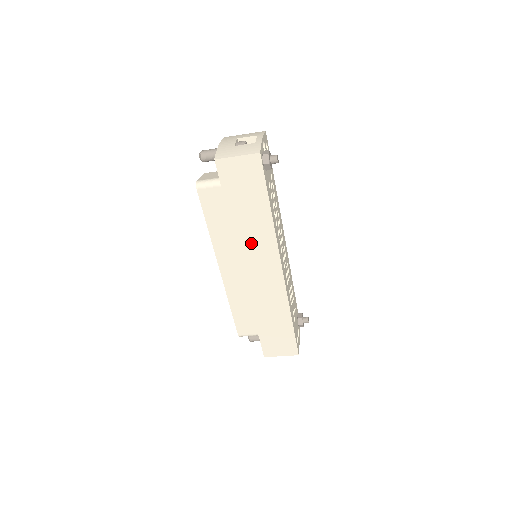
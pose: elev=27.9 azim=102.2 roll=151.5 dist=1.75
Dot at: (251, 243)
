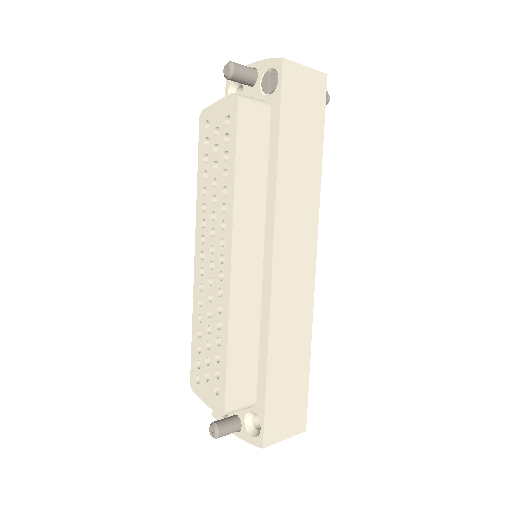
Dot at: (292, 207)
